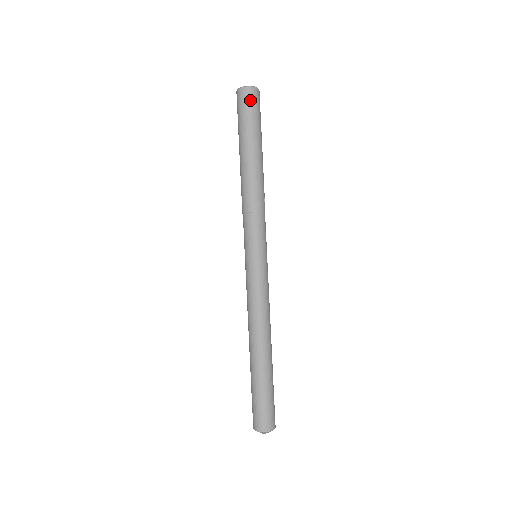
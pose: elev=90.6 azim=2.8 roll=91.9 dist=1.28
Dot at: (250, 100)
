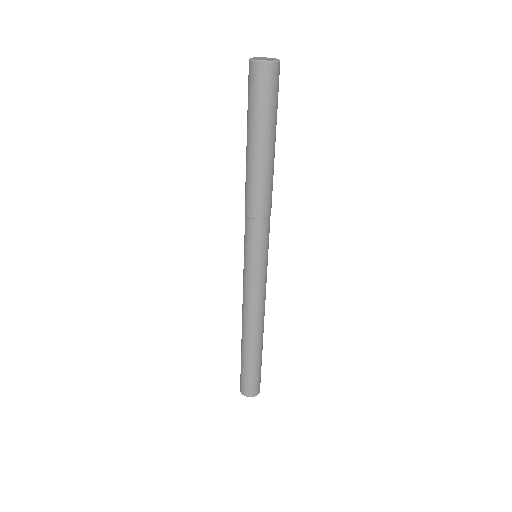
Dot at: (269, 82)
